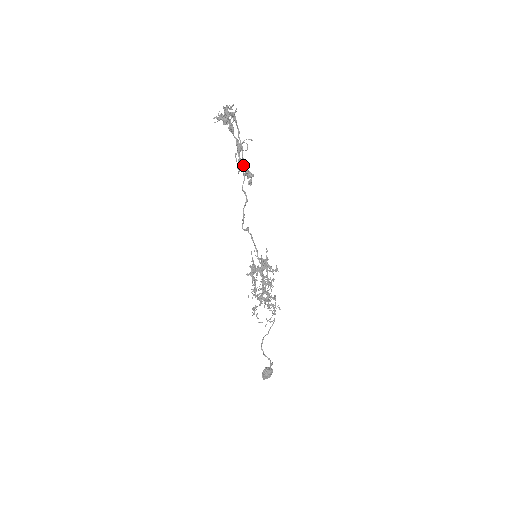
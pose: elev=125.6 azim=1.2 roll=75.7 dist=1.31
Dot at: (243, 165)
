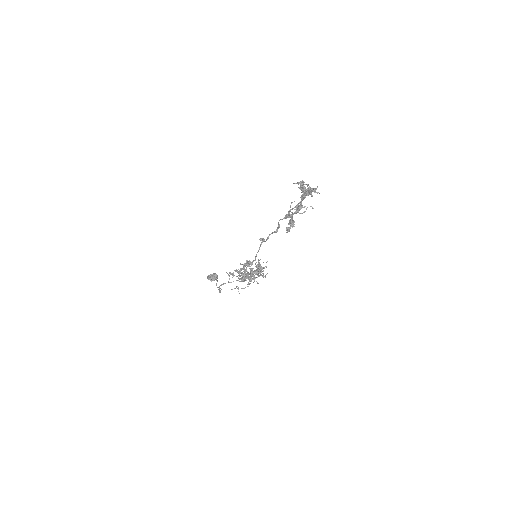
Dot at: (292, 219)
